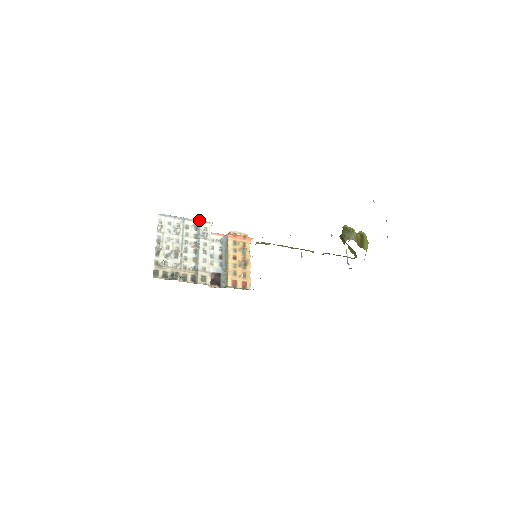
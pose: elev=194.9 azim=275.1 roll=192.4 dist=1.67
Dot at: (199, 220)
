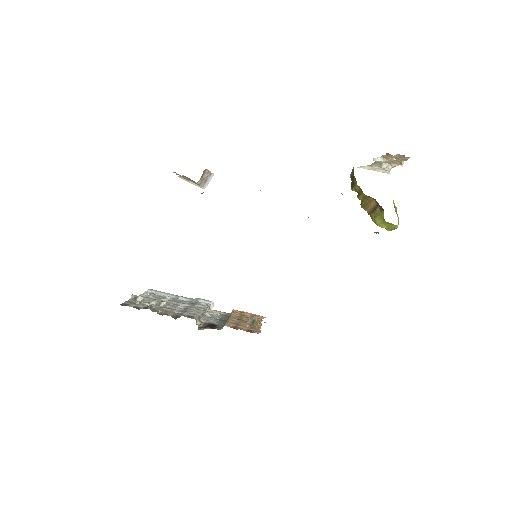
Dot at: (197, 298)
